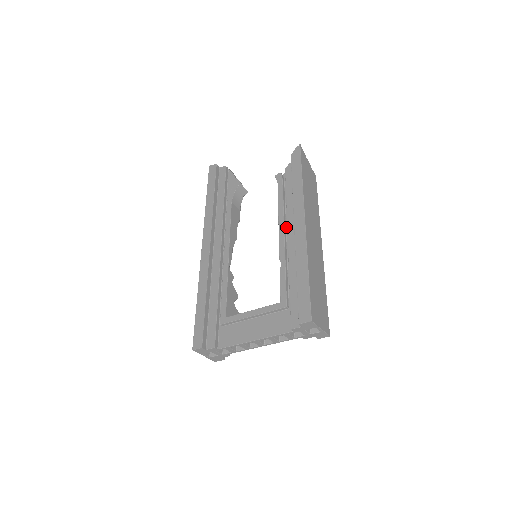
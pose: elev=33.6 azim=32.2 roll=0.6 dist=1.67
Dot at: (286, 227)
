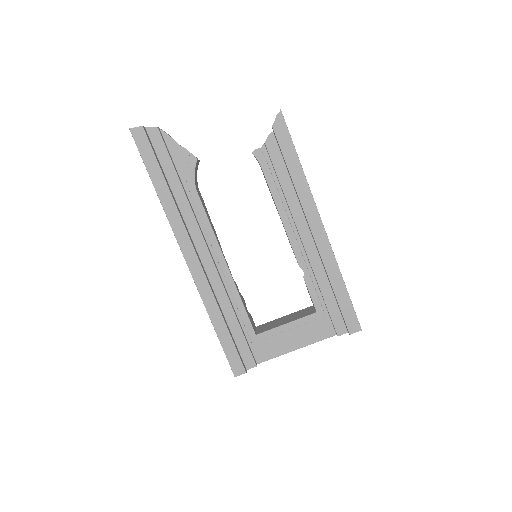
Dot at: (291, 225)
